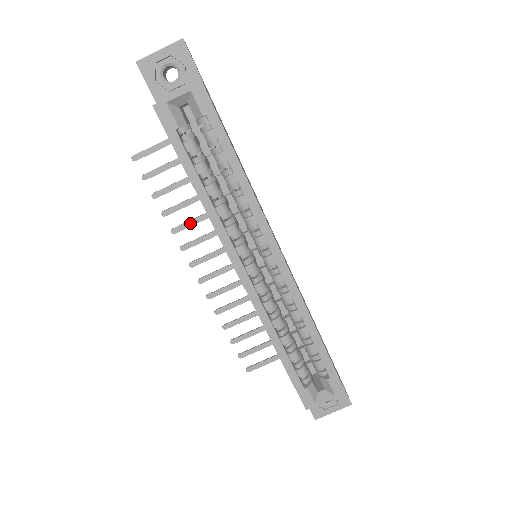
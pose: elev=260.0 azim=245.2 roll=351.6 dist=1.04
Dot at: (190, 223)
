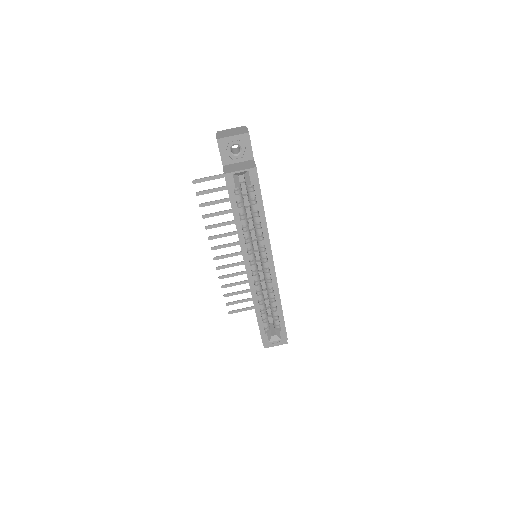
Dot at: (218, 225)
